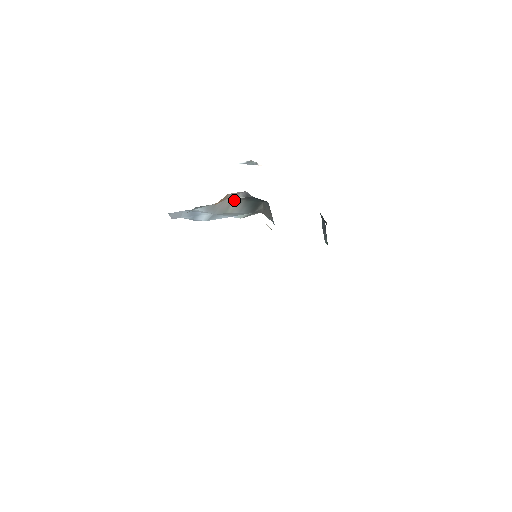
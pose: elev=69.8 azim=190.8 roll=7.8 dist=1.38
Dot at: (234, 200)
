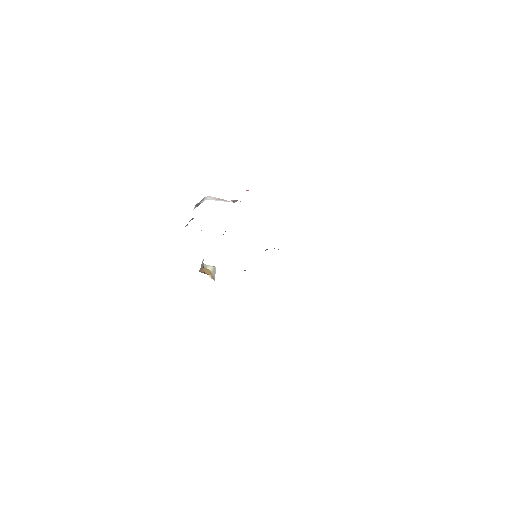
Dot at: occluded
